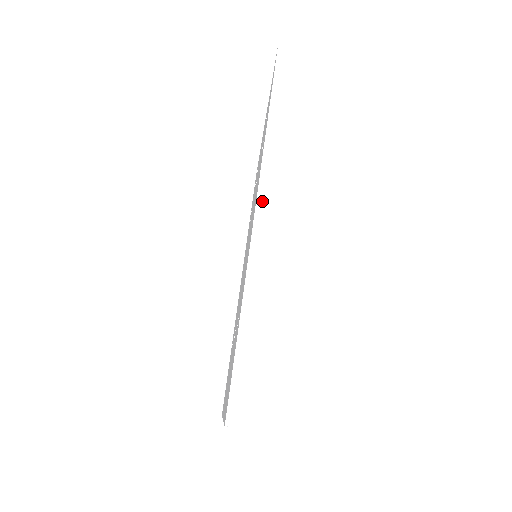
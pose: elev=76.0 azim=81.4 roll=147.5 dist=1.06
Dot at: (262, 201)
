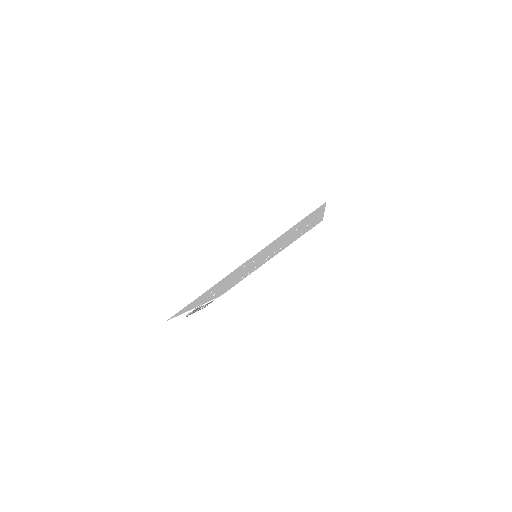
Dot at: occluded
